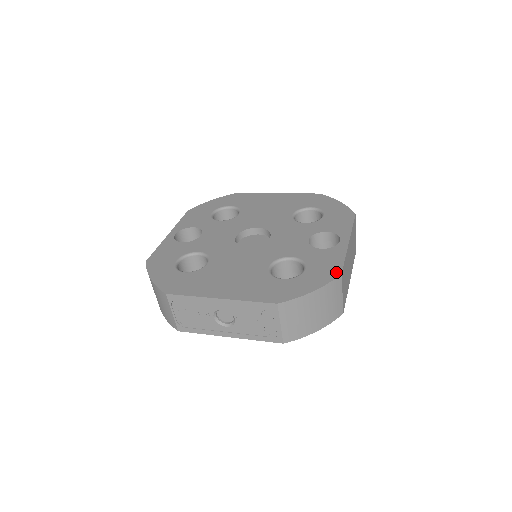
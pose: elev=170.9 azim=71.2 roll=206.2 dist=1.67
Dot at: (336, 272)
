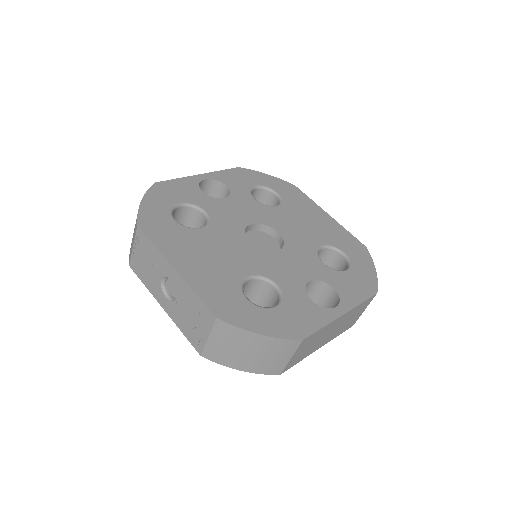
Dot at: (300, 334)
